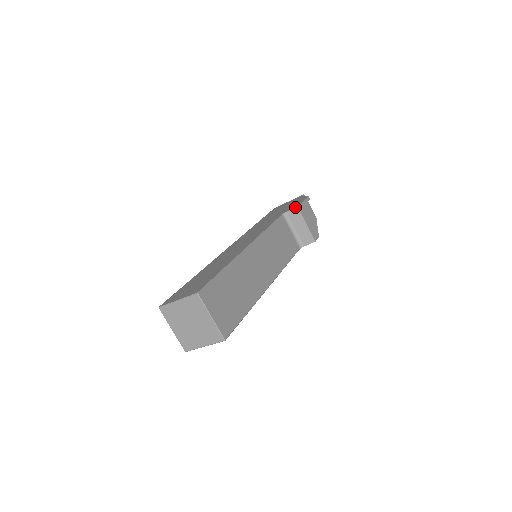
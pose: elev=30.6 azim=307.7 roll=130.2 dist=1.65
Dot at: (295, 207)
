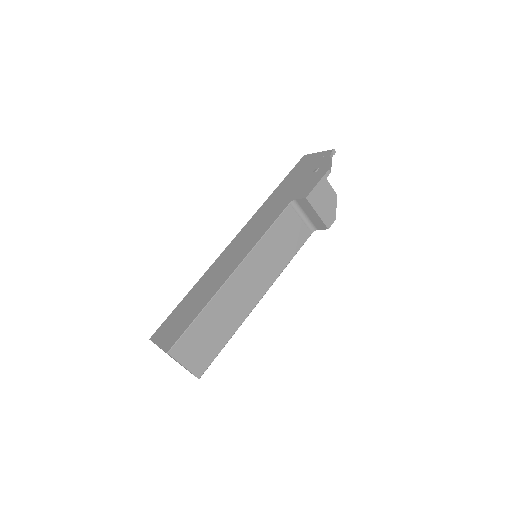
Dot at: (303, 197)
